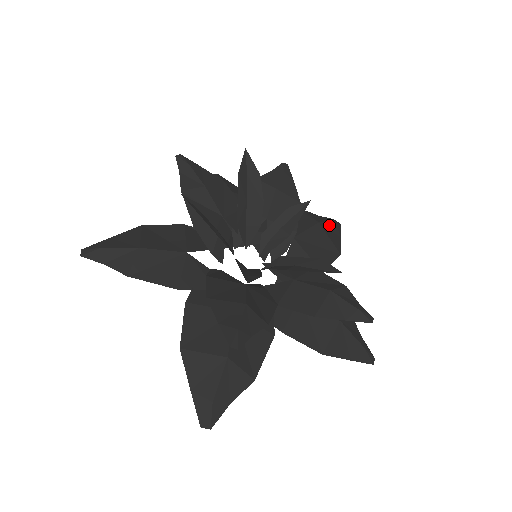
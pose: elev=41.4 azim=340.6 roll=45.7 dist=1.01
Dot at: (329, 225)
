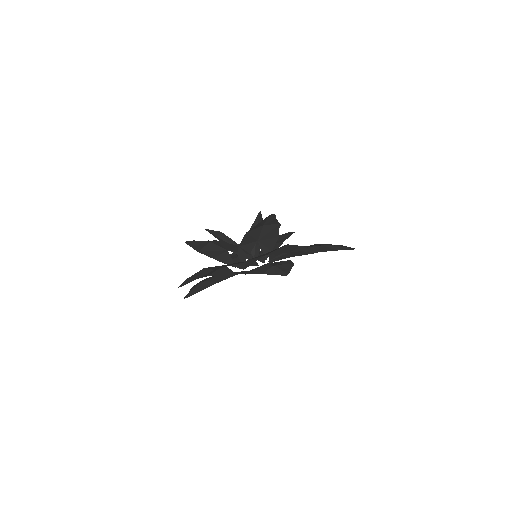
Dot at: (332, 245)
